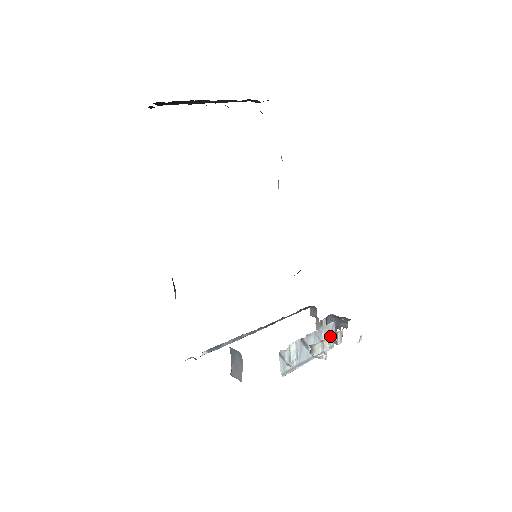
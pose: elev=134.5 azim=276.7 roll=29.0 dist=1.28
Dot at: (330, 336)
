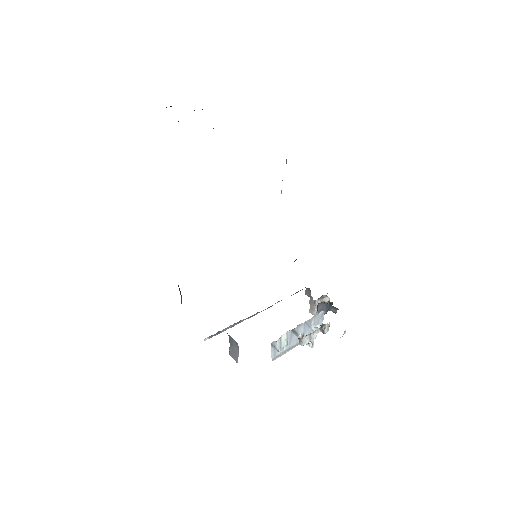
Dot at: (319, 322)
